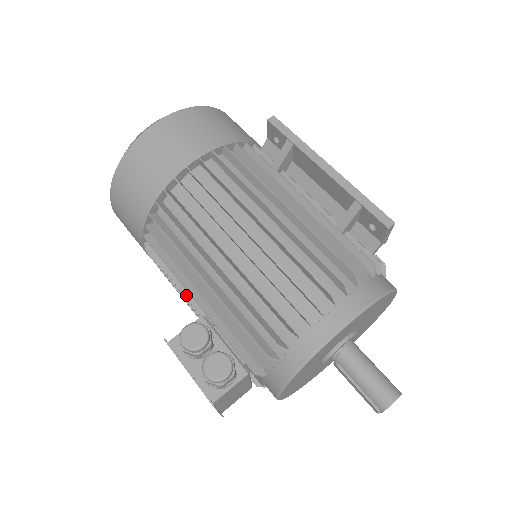
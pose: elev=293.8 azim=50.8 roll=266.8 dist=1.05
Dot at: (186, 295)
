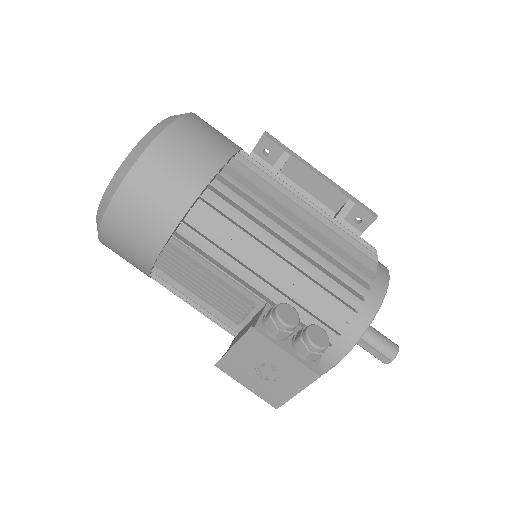
Dot at: (230, 291)
